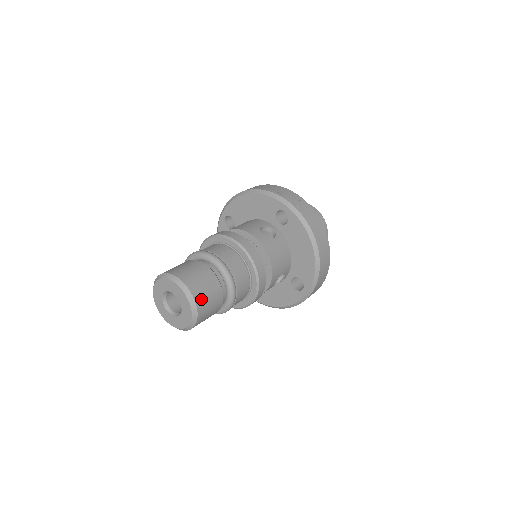
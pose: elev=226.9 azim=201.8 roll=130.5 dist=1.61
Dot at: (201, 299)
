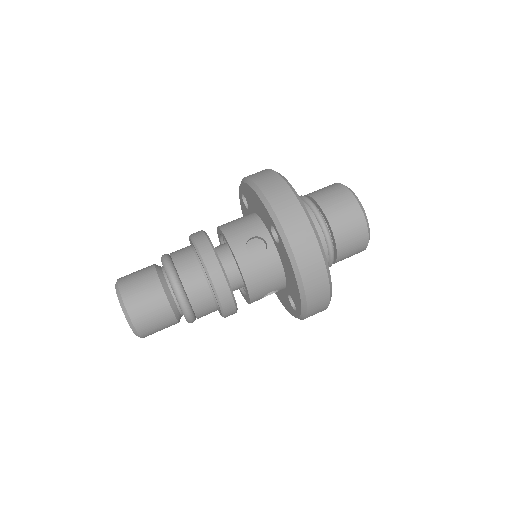
Dot at: (126, 280)
